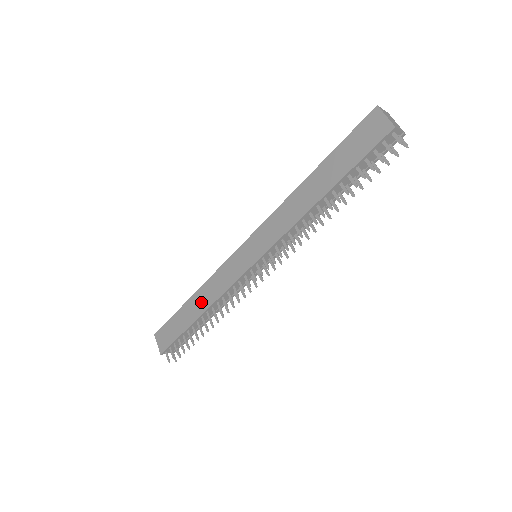
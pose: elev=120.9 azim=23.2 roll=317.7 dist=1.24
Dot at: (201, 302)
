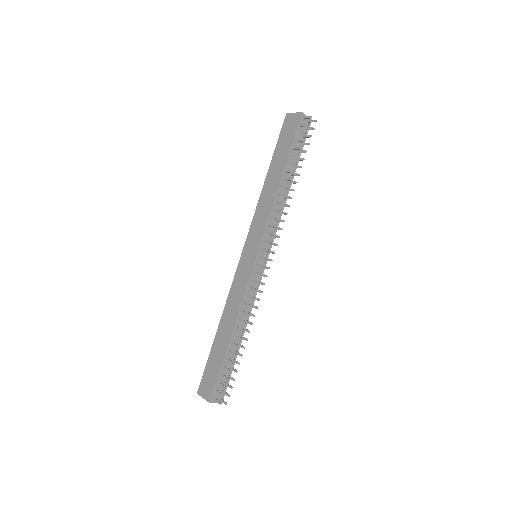
Dot at: (228, 322)
